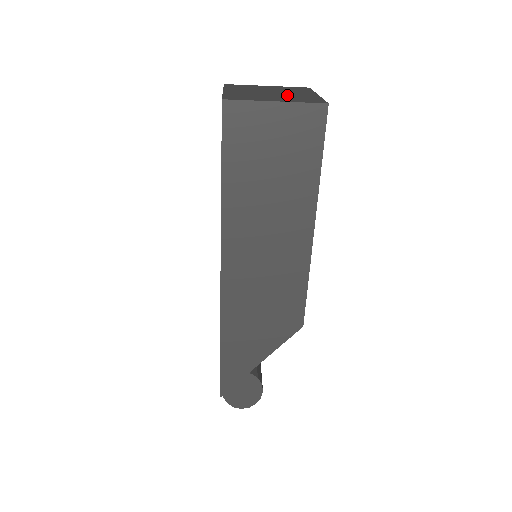
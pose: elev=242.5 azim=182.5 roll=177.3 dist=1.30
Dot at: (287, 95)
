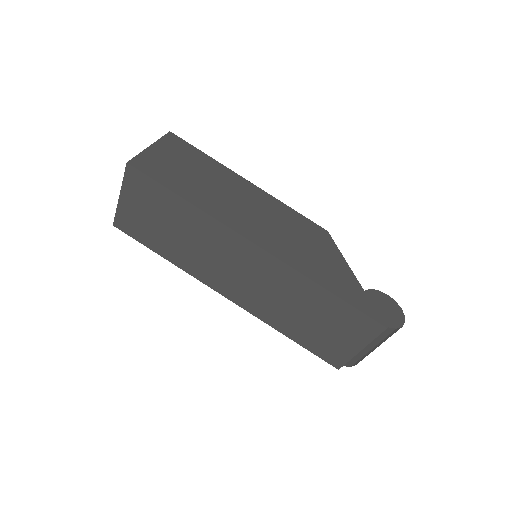
Dot at: occluded
